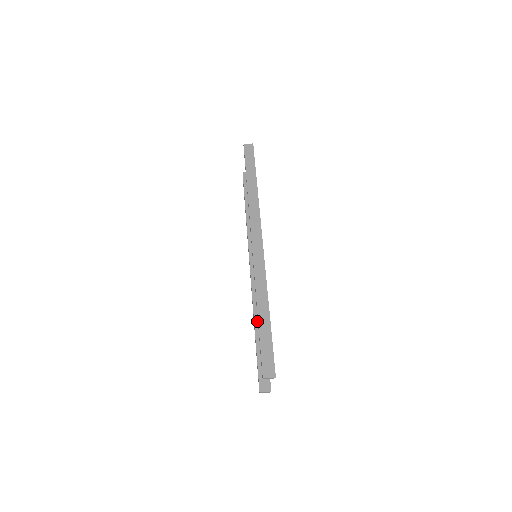
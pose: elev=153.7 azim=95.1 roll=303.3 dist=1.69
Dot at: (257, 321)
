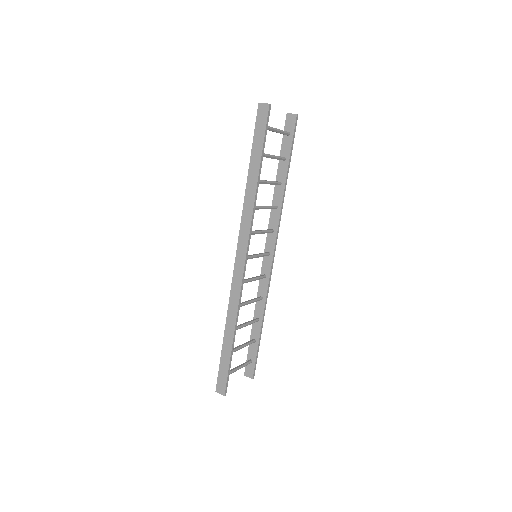
Dot at: (257, 313)
